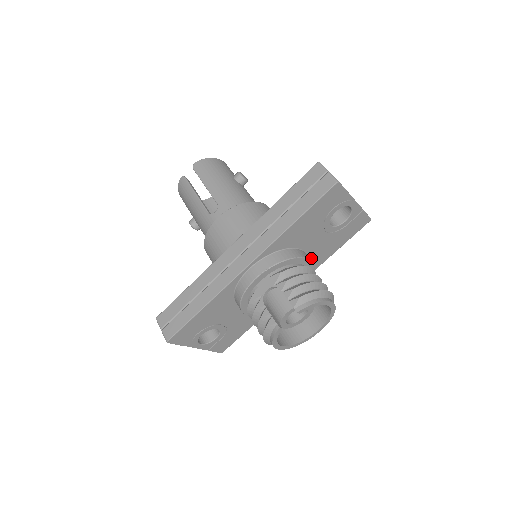
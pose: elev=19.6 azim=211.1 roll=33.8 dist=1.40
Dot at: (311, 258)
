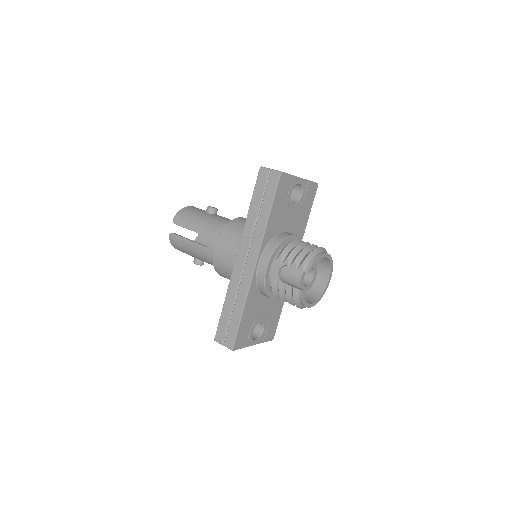
Dot at: (294, 234)
